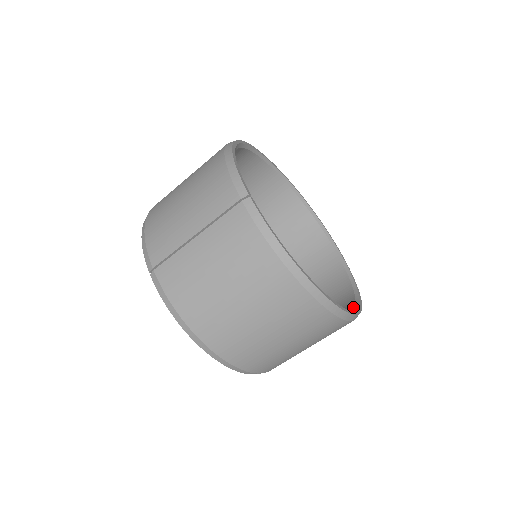
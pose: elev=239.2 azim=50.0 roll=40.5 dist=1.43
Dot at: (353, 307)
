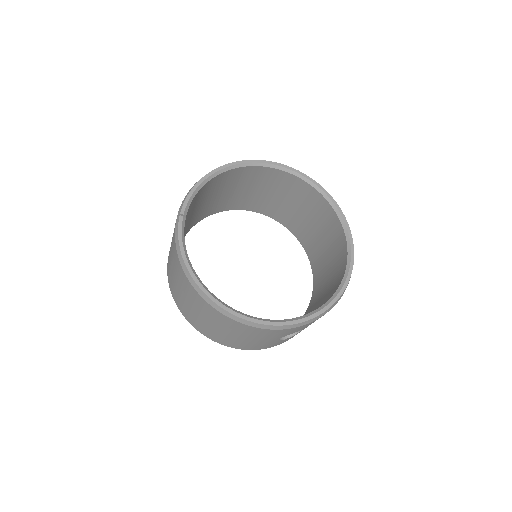
Dot at: (288, 319)
